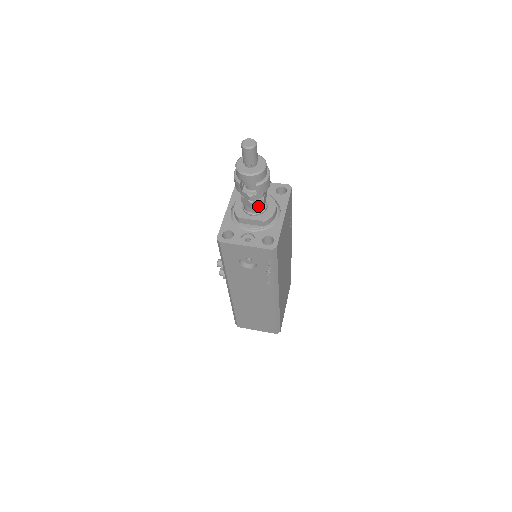
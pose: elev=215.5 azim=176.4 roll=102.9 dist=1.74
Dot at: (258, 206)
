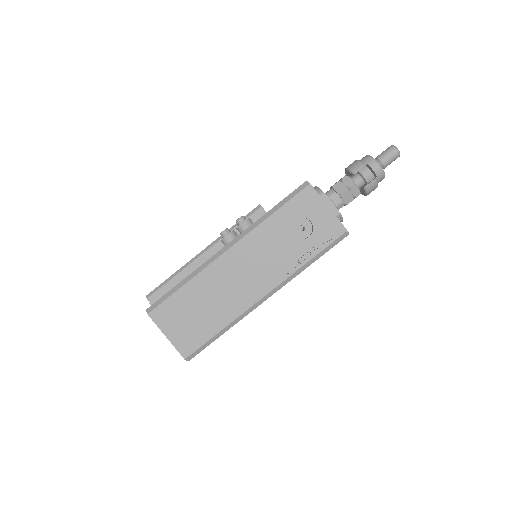
Dot at: (344, 200)
